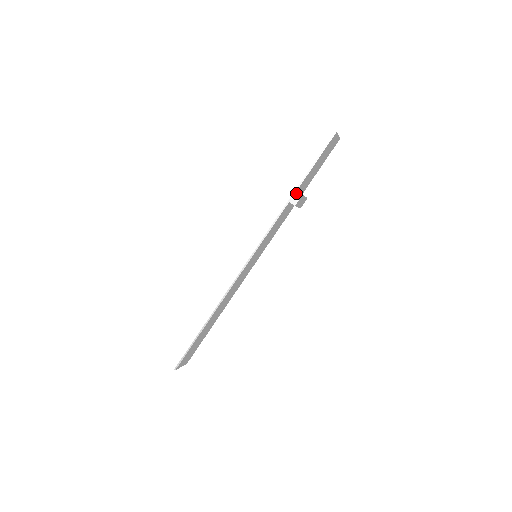
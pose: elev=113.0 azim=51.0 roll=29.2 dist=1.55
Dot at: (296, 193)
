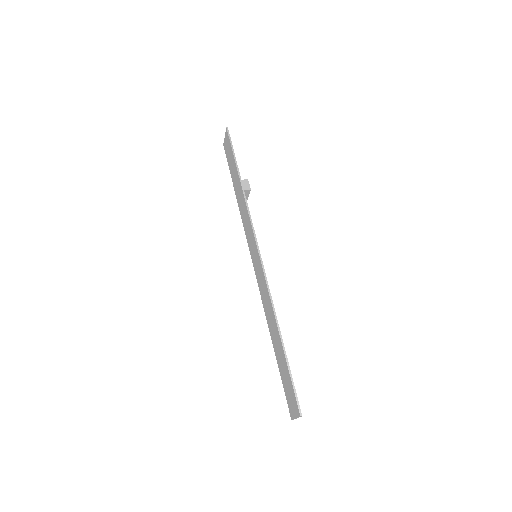
Dot at: (242, 181)
